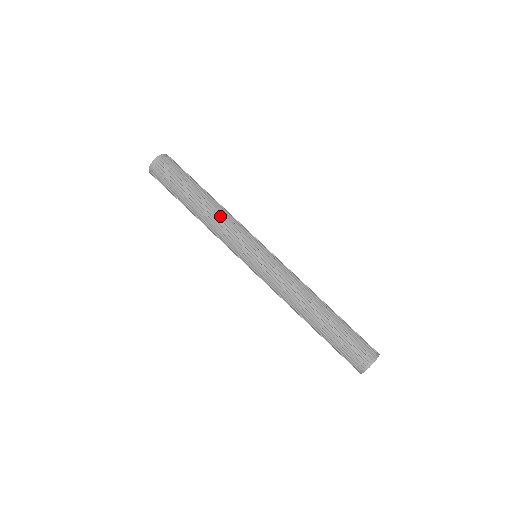
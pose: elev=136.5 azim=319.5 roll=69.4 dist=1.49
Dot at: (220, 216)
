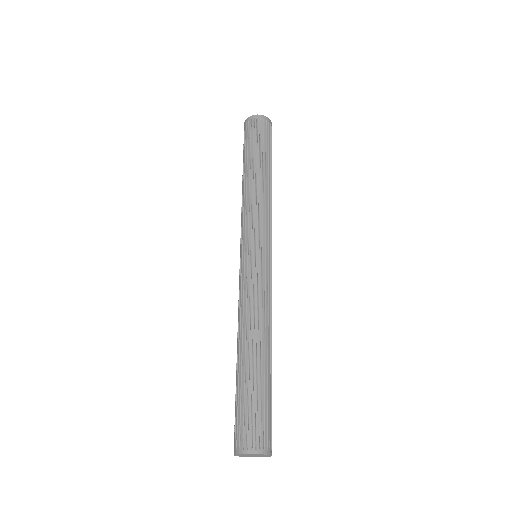
Dot at: (253, 195)
